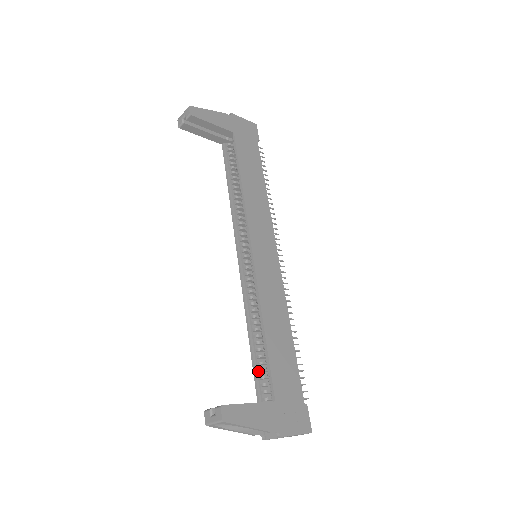
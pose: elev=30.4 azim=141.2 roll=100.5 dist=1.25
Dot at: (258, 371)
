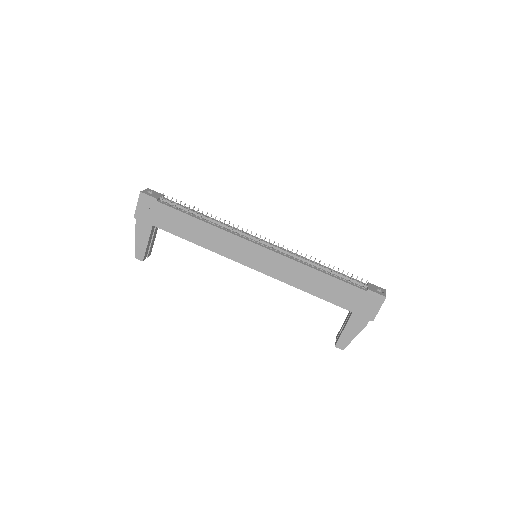
Dot at: occluded
